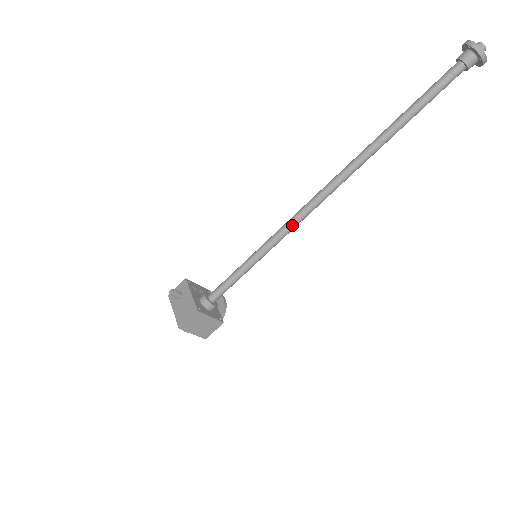
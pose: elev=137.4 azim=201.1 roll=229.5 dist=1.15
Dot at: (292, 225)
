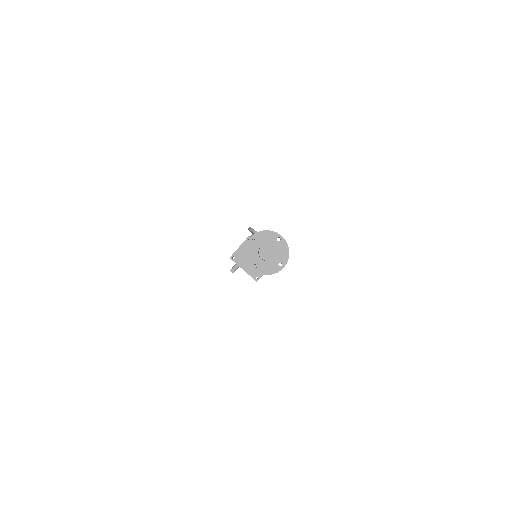
Dot at: occluded
